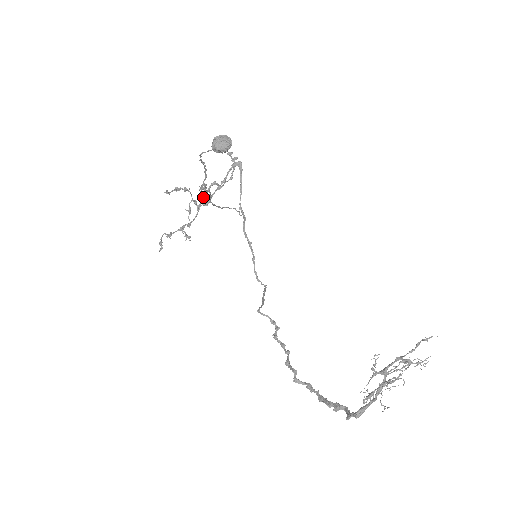
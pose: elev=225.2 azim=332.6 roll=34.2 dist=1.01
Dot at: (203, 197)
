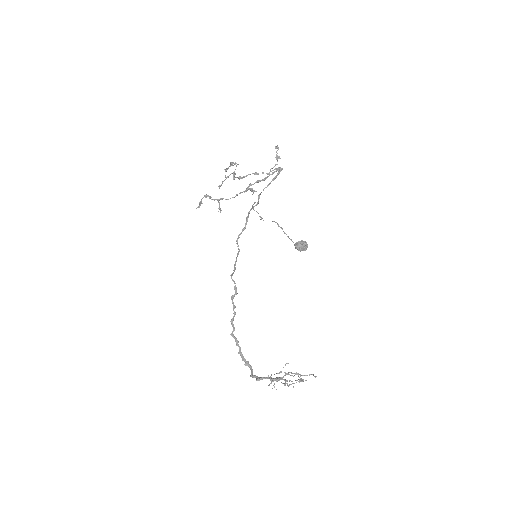
Dot at: (247, 190)
